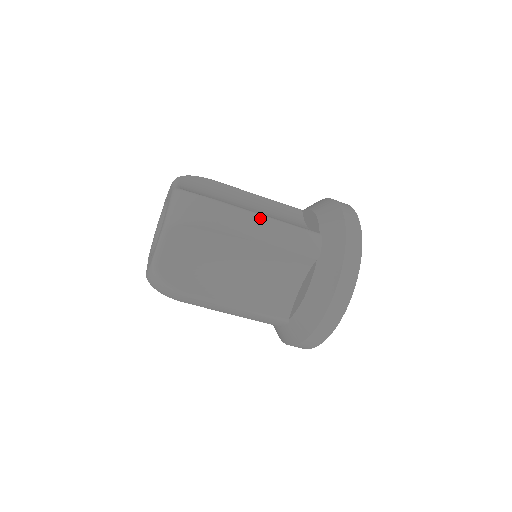
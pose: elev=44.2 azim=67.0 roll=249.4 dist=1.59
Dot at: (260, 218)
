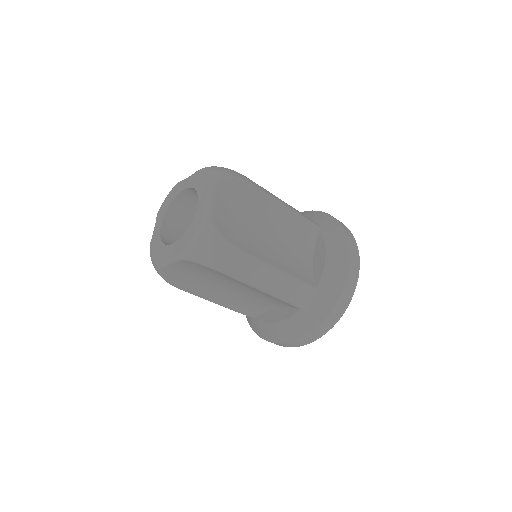
Dot at: occluded
